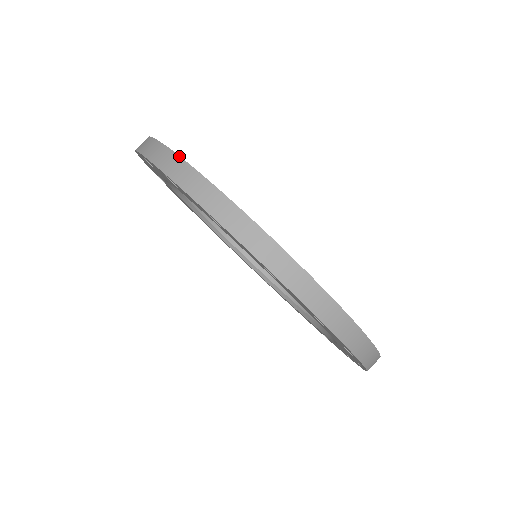
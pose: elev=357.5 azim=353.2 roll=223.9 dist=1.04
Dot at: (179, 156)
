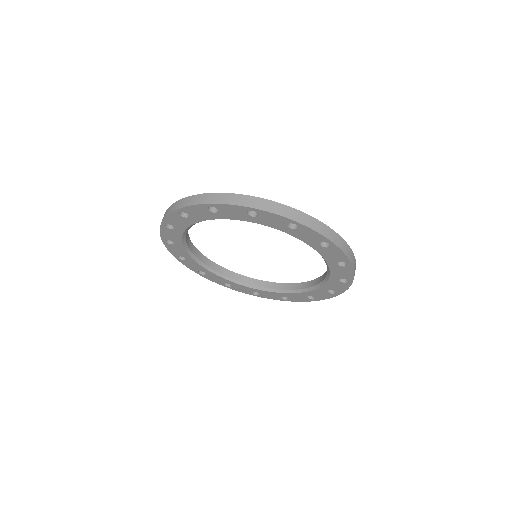
Dot at: (258, 197)
